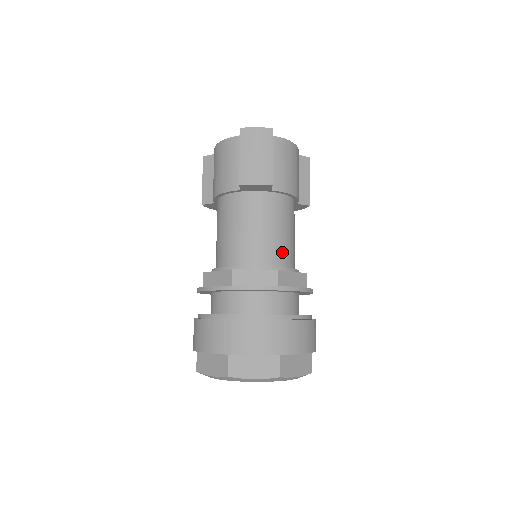
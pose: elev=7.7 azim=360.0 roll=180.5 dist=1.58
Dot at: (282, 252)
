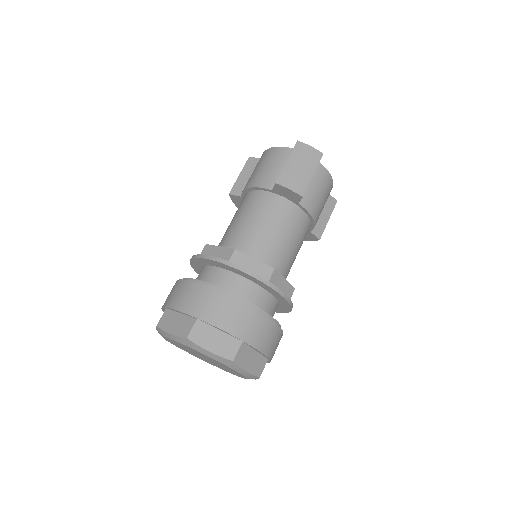
Dot at: (283, 259)
